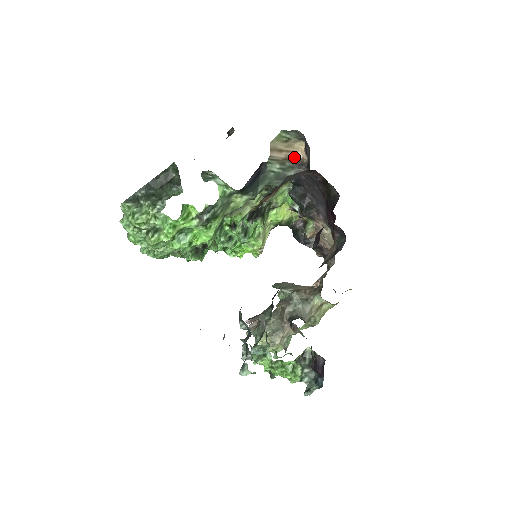
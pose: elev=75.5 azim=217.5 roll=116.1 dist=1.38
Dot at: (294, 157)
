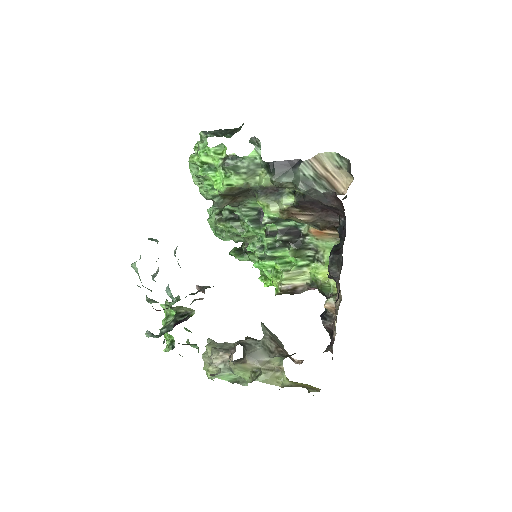
Dot at: (338, 188)
